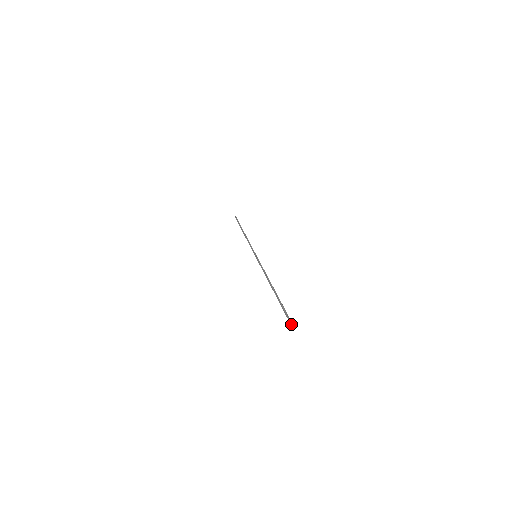
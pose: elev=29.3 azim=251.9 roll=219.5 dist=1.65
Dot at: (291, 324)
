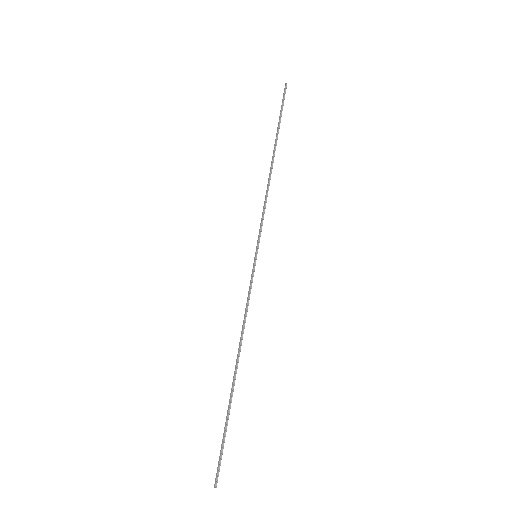
Dot at: (215, 485)
